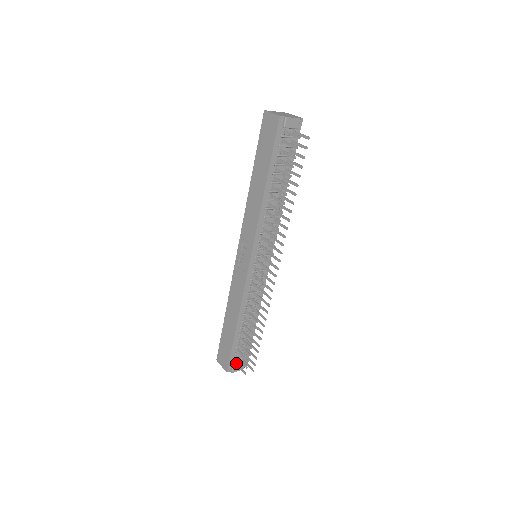
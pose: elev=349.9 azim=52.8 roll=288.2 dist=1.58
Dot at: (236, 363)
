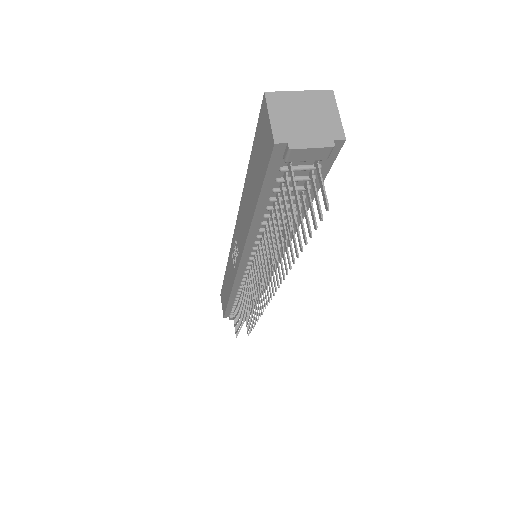
Dot at: (233, 317)
